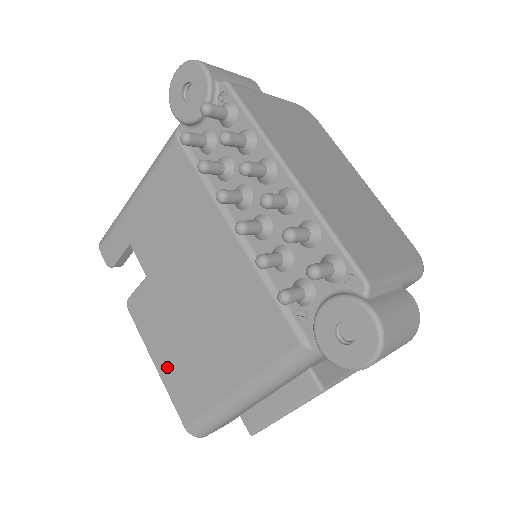
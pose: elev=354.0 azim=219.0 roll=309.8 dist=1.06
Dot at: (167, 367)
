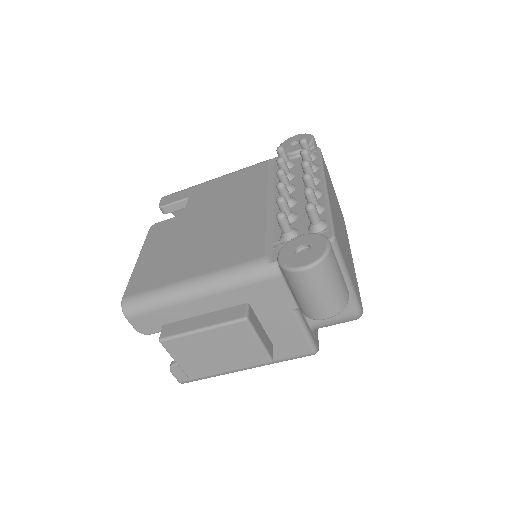
Dot at: (147, 261)
